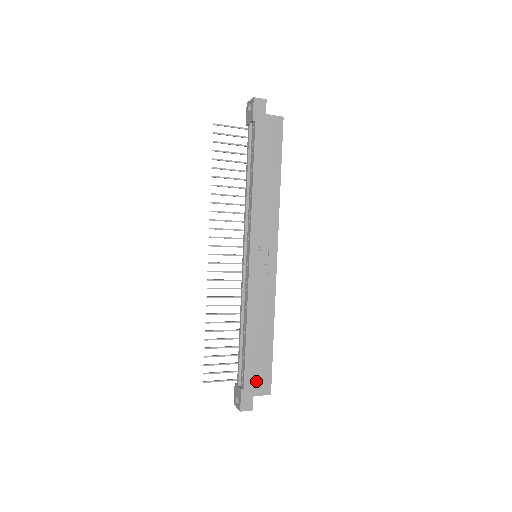
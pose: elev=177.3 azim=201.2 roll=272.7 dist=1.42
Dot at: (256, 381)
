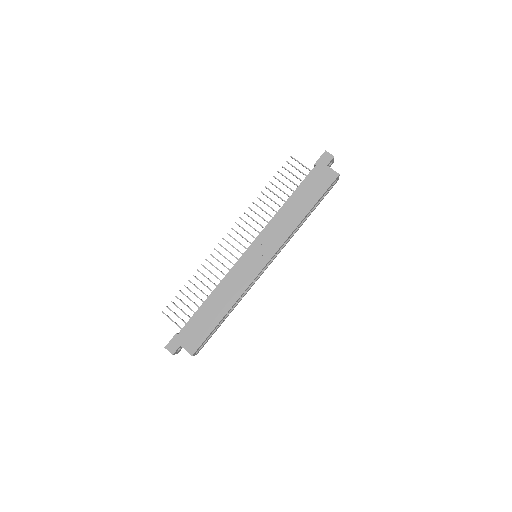
Dot at: (190, 337)
